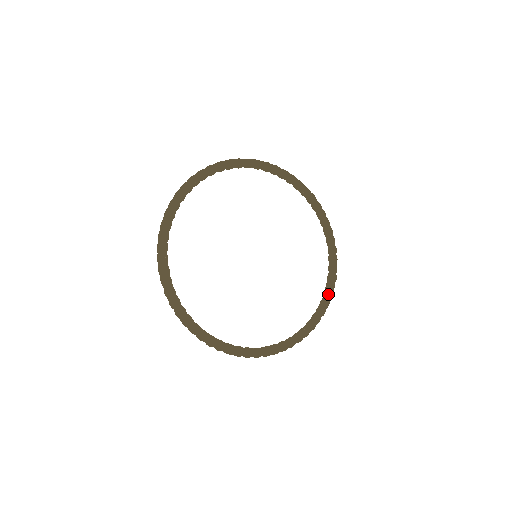
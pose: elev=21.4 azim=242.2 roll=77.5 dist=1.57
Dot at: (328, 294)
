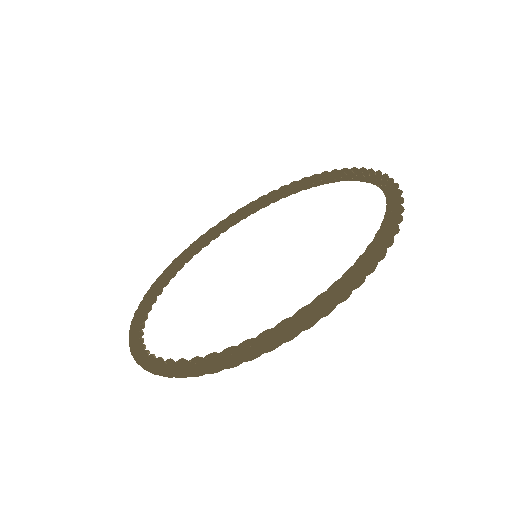
Dot at: (387, 202)
